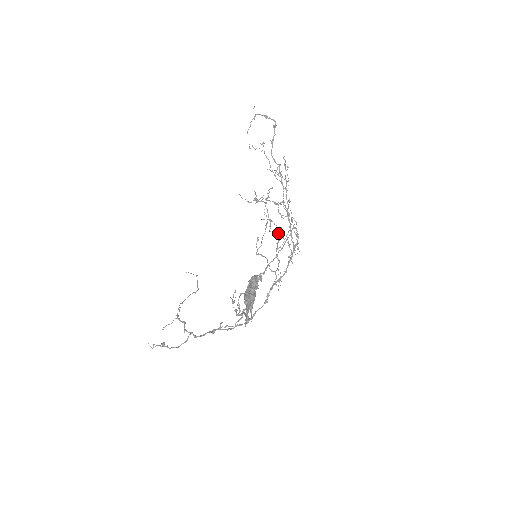
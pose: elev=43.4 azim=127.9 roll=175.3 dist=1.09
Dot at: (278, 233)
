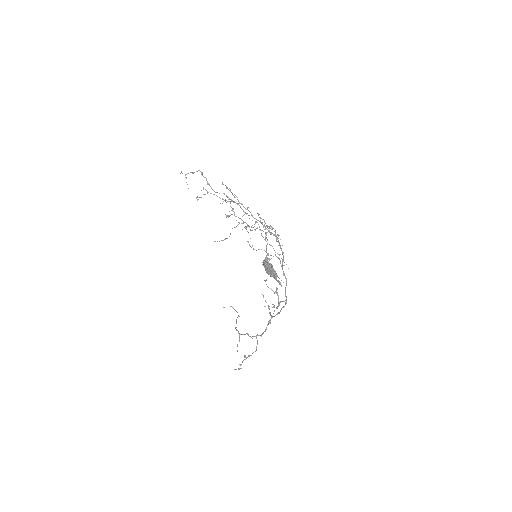
Dot at: occluded
